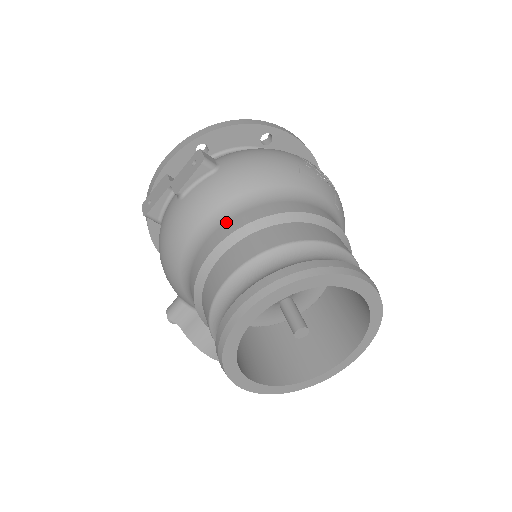
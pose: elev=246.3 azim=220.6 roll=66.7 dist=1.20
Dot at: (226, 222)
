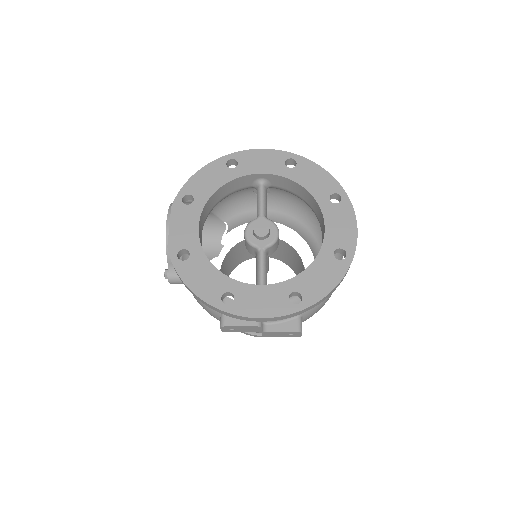
Dot at: occluded
